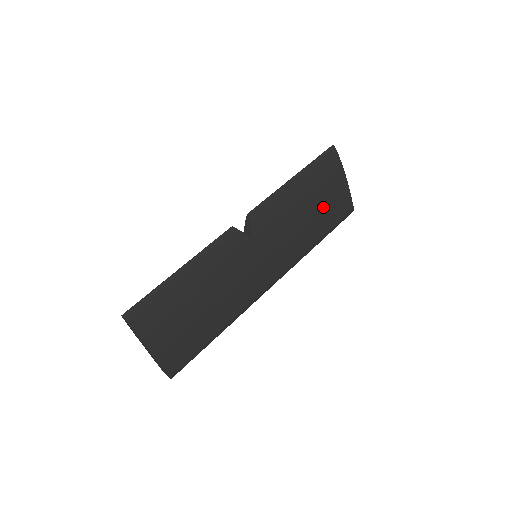
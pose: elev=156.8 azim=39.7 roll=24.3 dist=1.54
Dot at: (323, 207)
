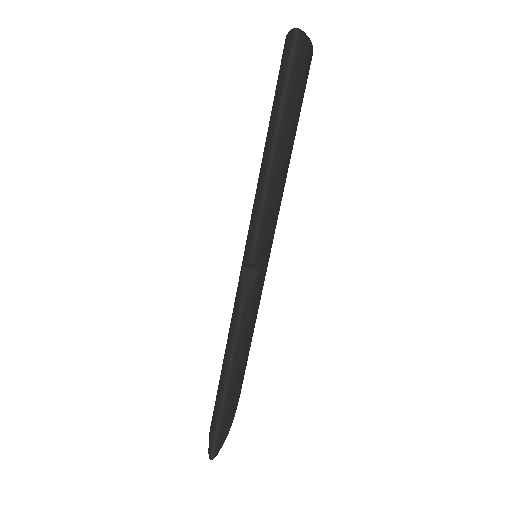
Dot at: (297, 120)
